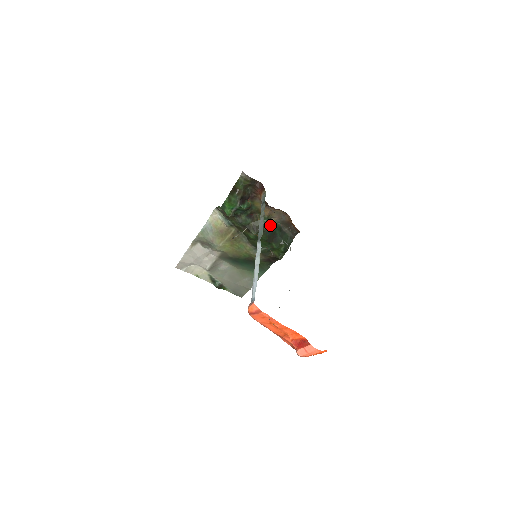
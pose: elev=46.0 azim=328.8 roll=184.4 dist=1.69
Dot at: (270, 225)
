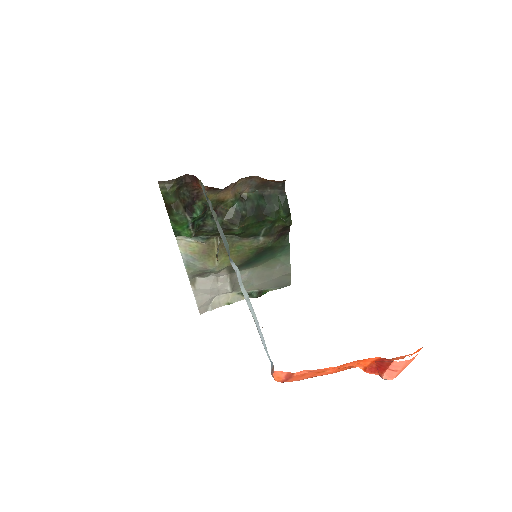
Dot at: (246, 203)
